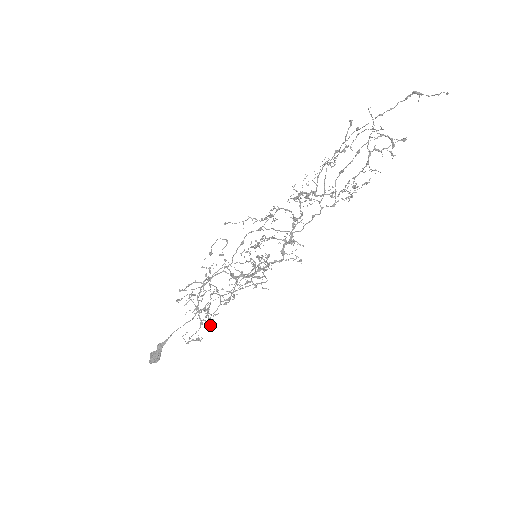
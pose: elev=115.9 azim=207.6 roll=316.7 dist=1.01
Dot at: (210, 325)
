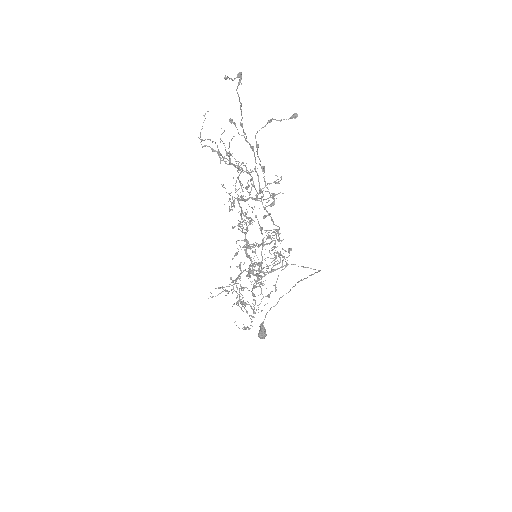
Dot at: (251, 316)
